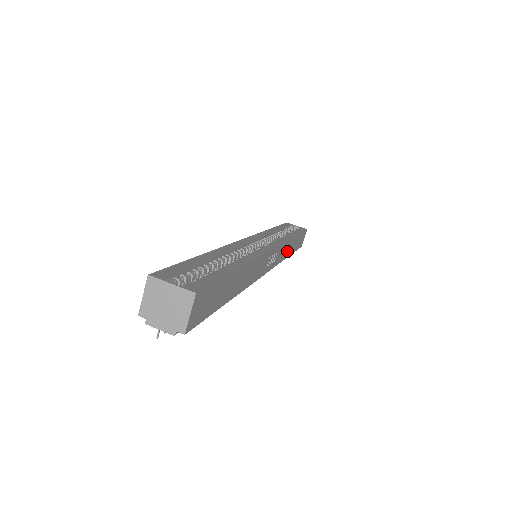
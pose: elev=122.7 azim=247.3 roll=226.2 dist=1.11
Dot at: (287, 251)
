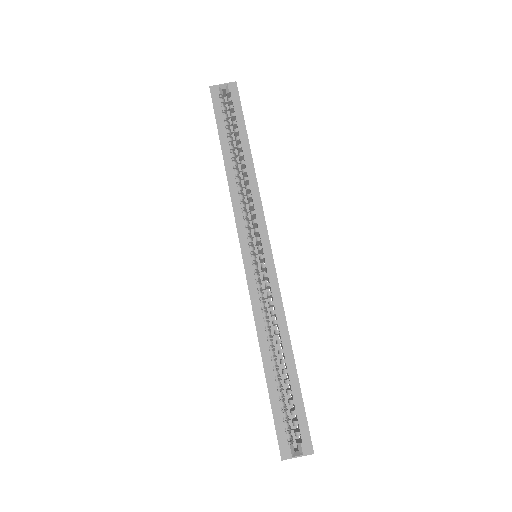
Dot at: occluded
